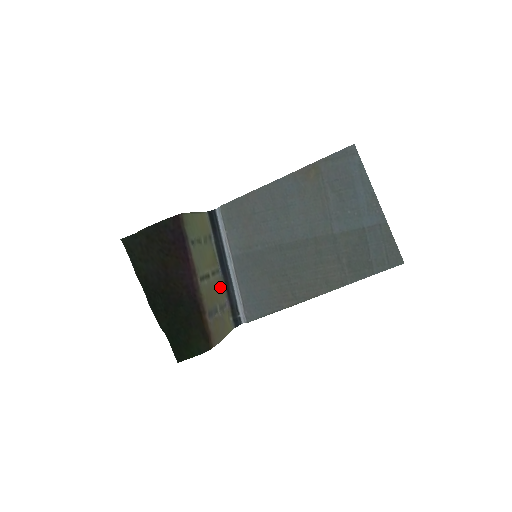
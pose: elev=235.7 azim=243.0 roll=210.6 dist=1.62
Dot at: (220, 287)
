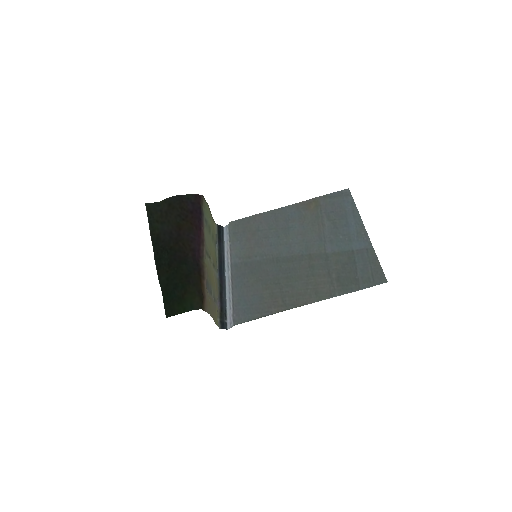
Dot at: (215, 284)
